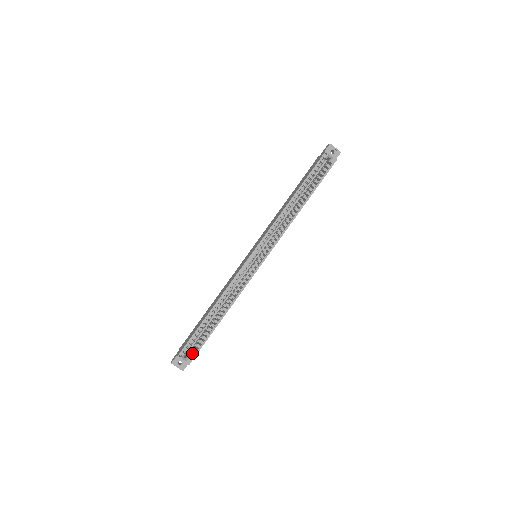
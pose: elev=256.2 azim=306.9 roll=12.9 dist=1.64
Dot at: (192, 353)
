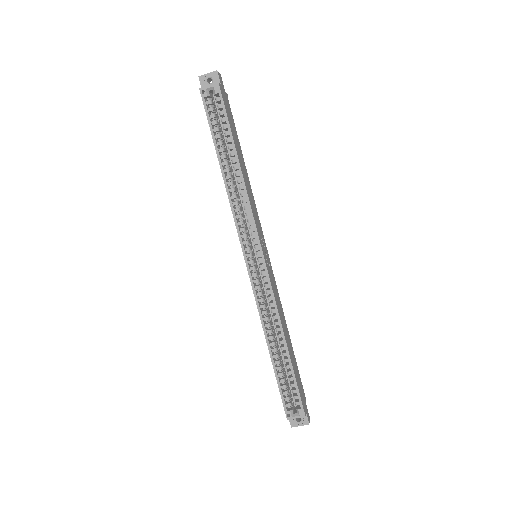
Dot at: (297, 403)
